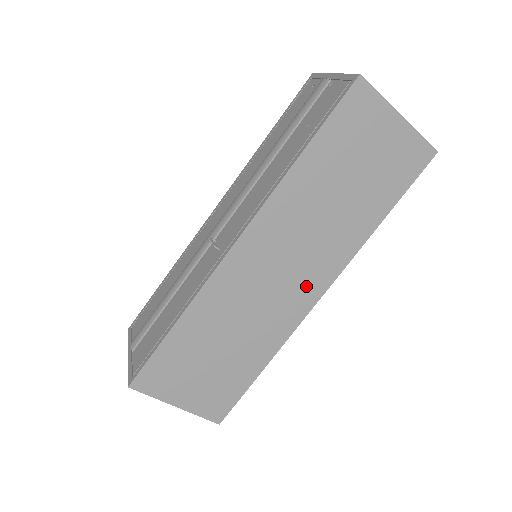
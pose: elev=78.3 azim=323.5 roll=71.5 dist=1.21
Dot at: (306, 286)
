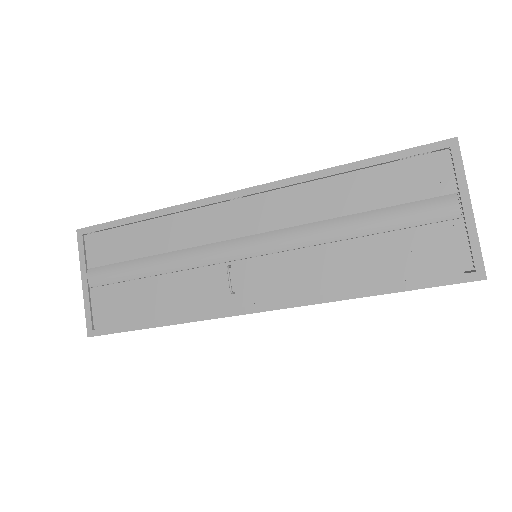
Dot at: occluded
